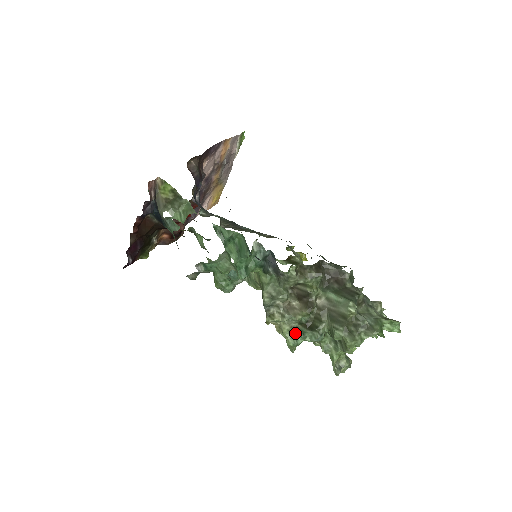
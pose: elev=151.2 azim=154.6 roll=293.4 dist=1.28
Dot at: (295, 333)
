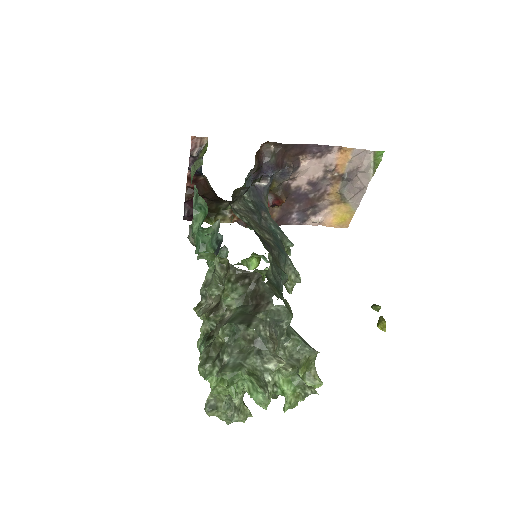
Dot at: (203, 337)
